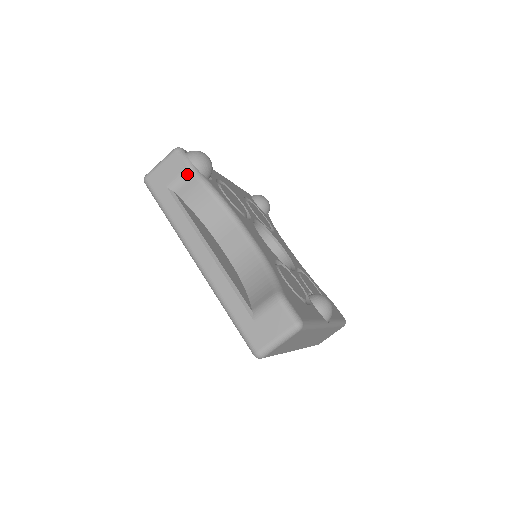
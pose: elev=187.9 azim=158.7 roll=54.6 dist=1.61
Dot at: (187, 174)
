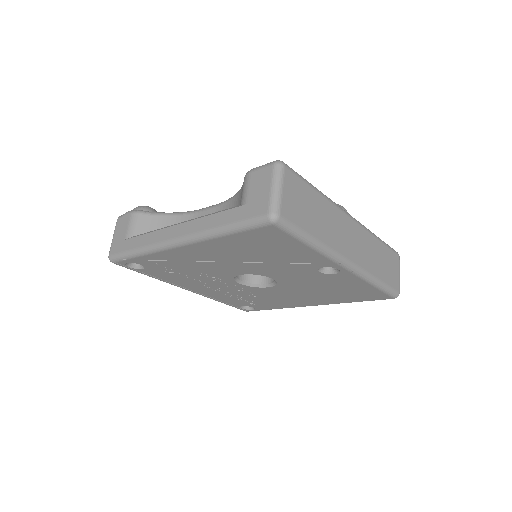
Dot at: (133, 217)
